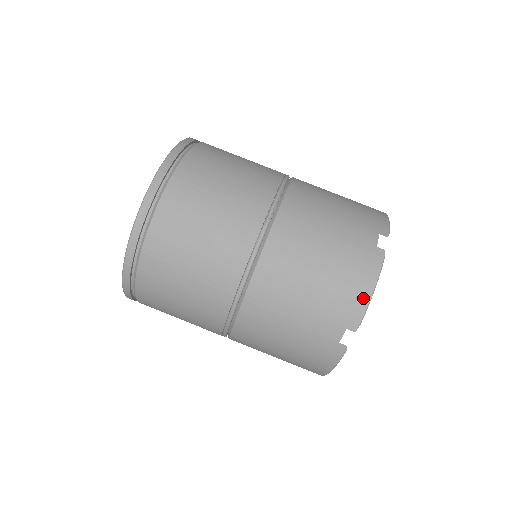
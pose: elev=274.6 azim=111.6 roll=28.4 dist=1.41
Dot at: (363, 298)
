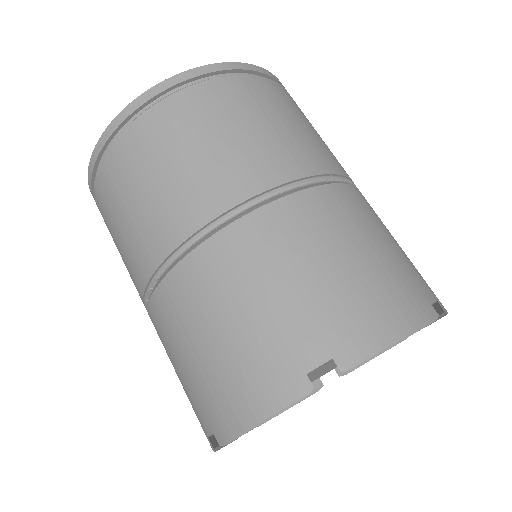
Dot at: (384, 334)
